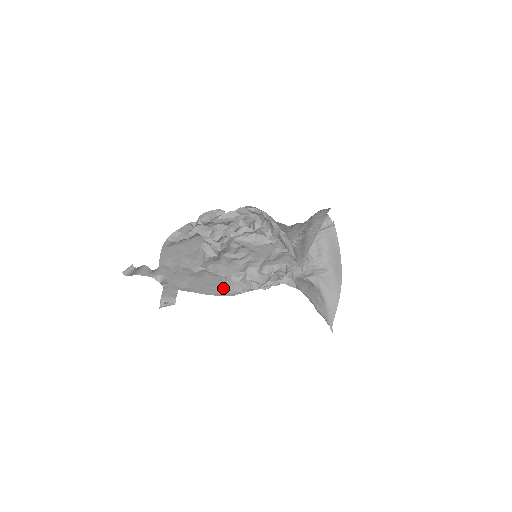
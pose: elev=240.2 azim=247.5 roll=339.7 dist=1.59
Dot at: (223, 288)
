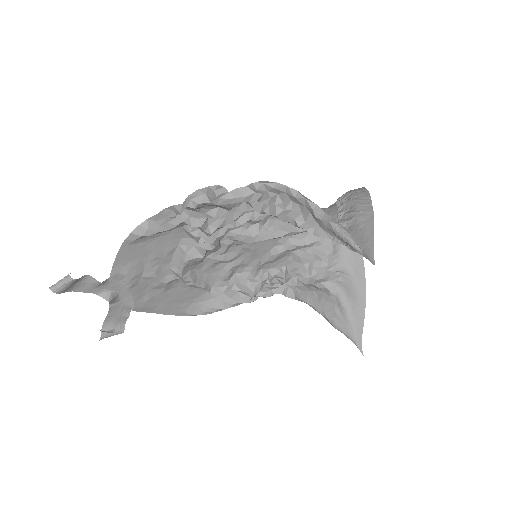
Dot at: (195, 304)
